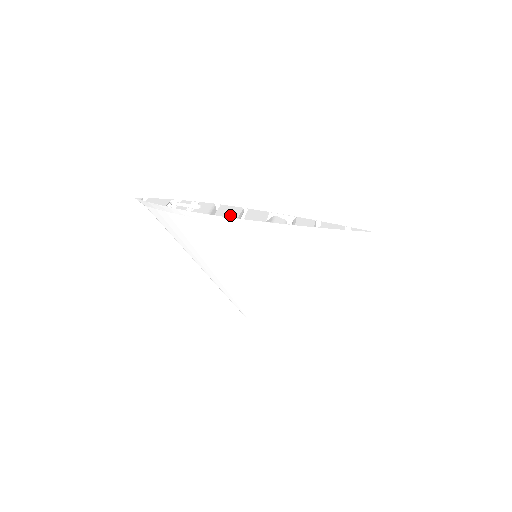
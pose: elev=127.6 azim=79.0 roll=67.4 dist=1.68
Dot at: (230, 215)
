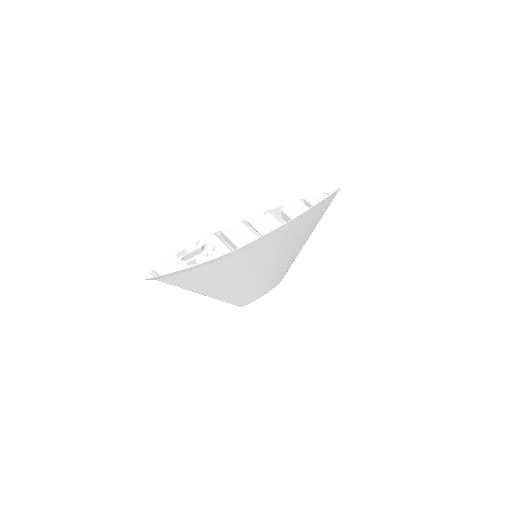
Dot at: (248, 239)
